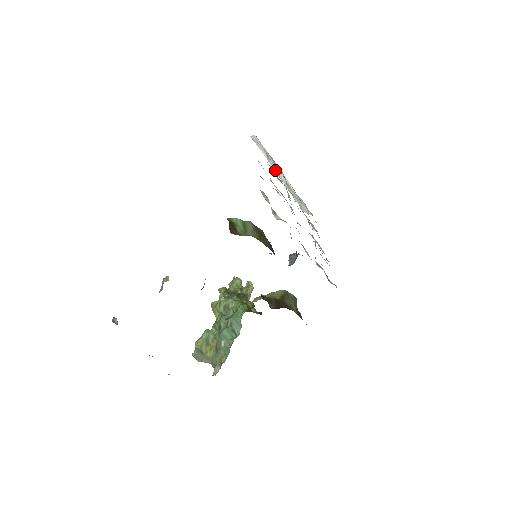
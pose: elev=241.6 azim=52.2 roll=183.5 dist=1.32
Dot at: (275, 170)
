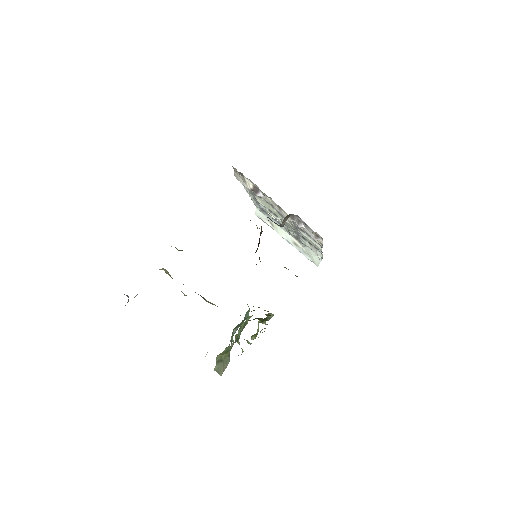
Dot at: (281, 235)
